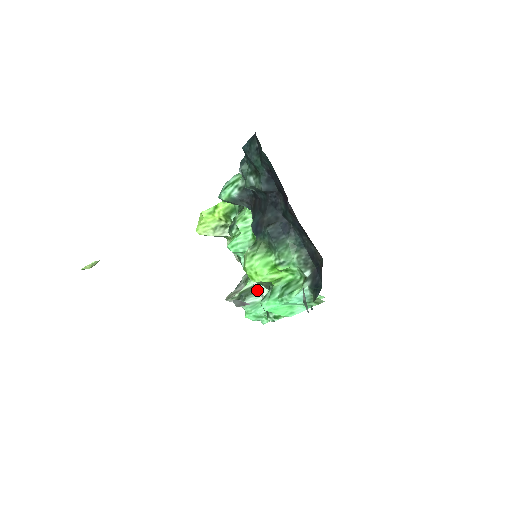
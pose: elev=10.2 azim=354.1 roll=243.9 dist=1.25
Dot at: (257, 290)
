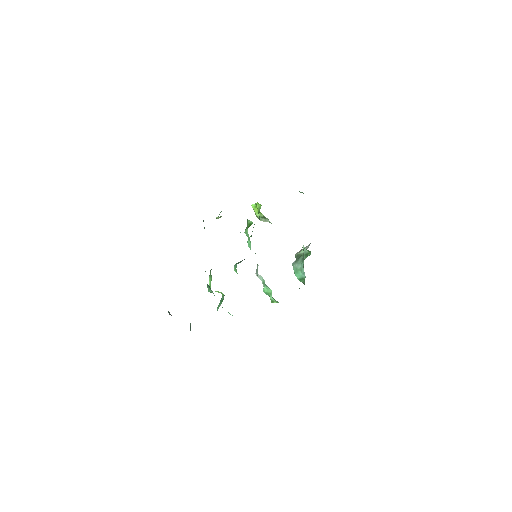
Dot at: (258, 277)
